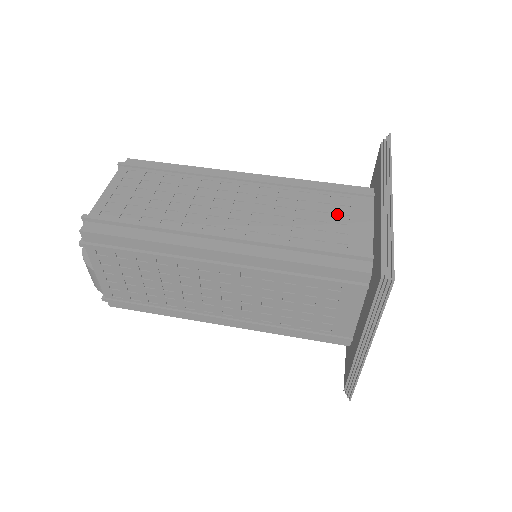
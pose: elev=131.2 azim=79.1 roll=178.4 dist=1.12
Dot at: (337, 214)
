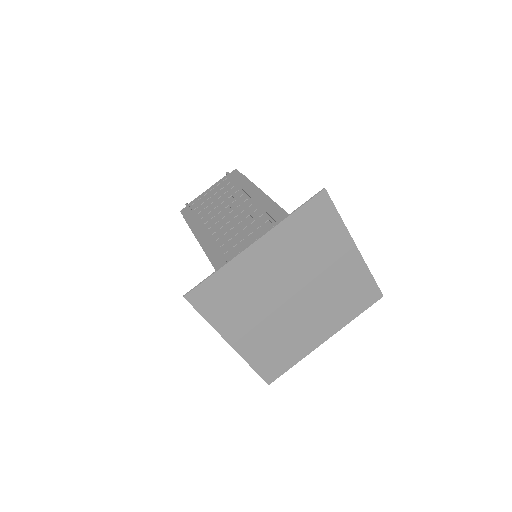
Dot at: occluded
